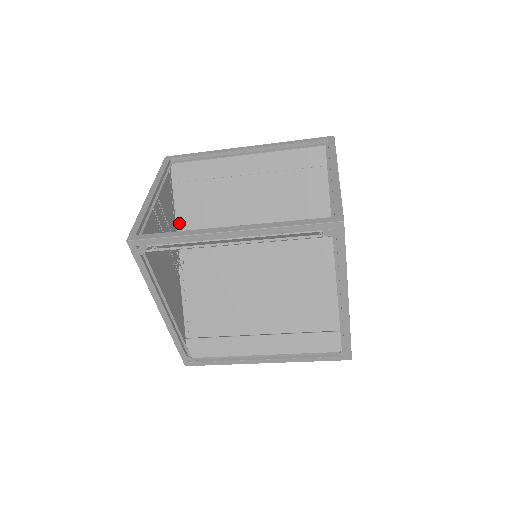
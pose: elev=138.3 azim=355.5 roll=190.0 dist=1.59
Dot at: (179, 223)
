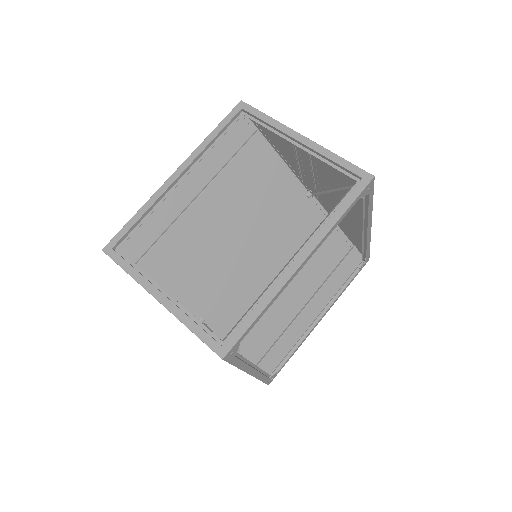
Dot at: (171, 294)
